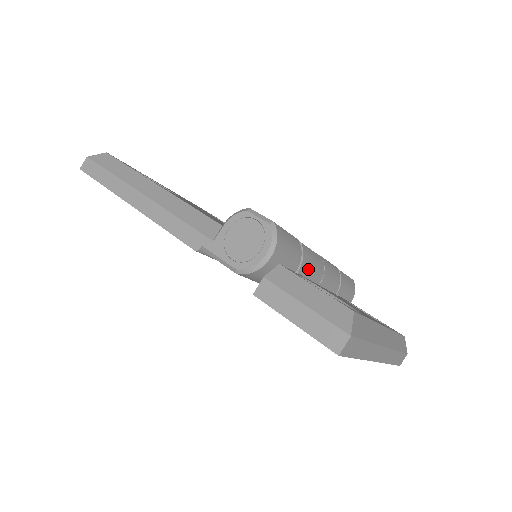
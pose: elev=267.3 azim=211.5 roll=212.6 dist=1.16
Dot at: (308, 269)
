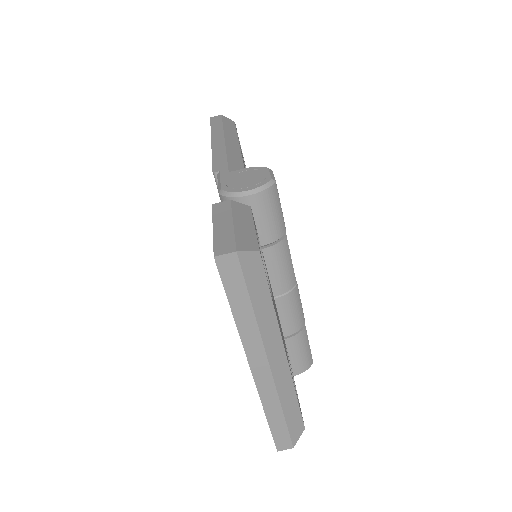
Dot at: (274, 262)
